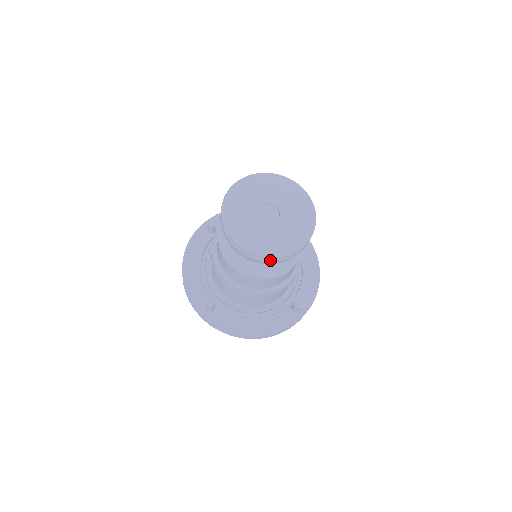
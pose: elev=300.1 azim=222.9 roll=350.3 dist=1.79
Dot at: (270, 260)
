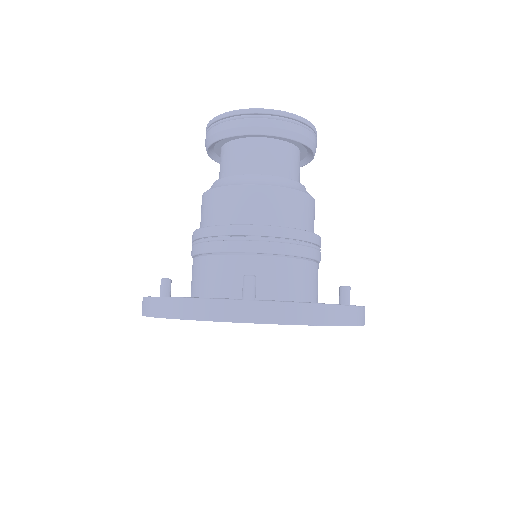
Dot at: (218, 125)
